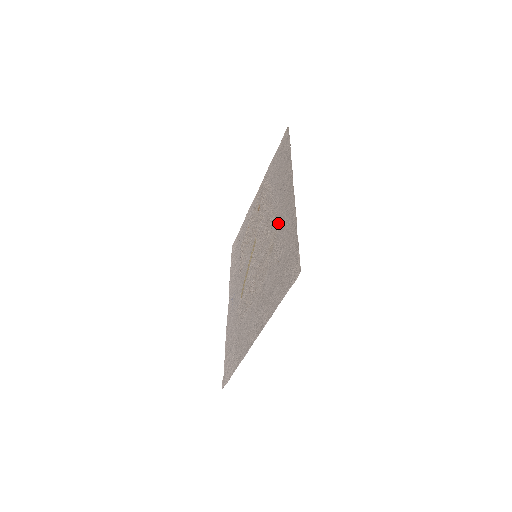
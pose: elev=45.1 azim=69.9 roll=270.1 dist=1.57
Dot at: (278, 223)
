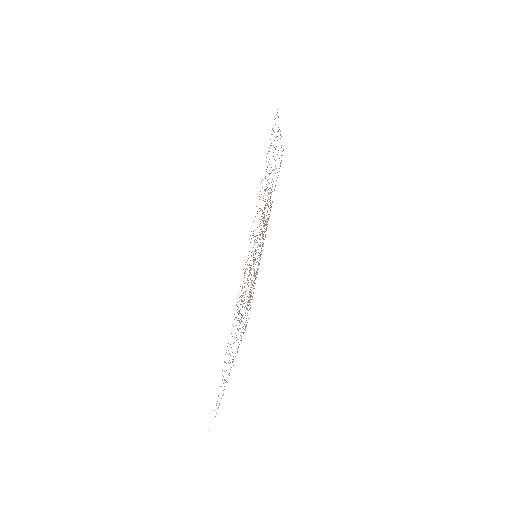
Dot at: occluded
